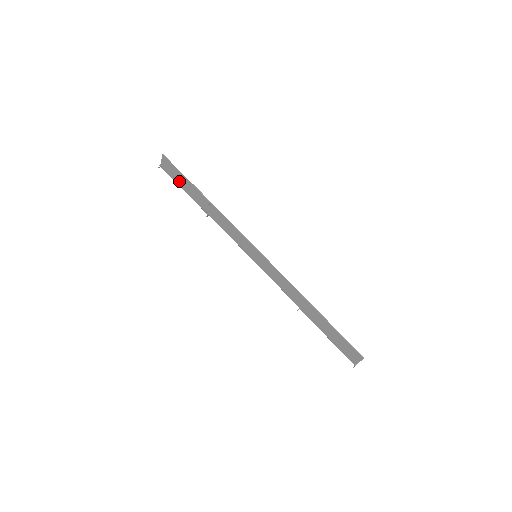
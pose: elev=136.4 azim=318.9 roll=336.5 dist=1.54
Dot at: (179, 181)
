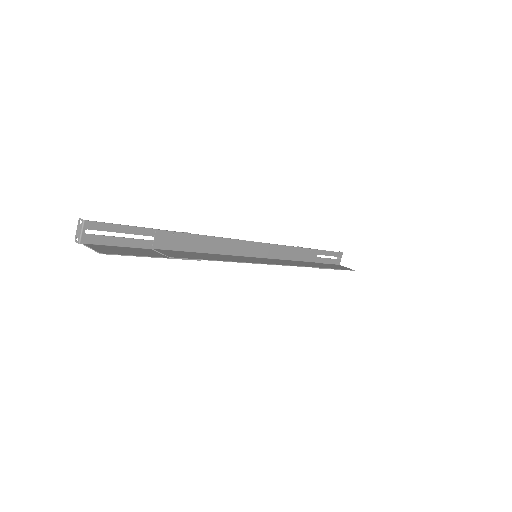
Dot at: (133, 251)
